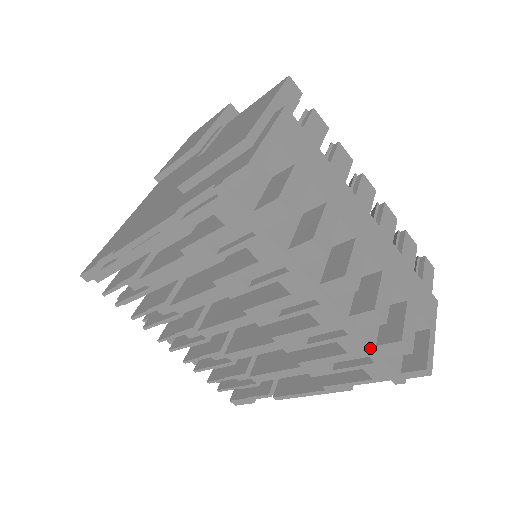
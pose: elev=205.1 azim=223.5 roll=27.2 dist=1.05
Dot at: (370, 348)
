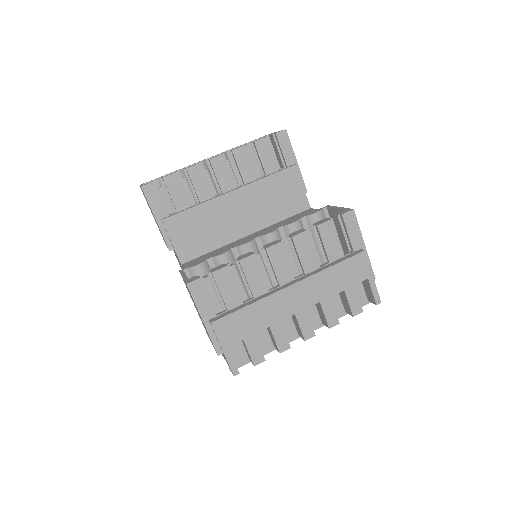
Dot at: (343, 315)
